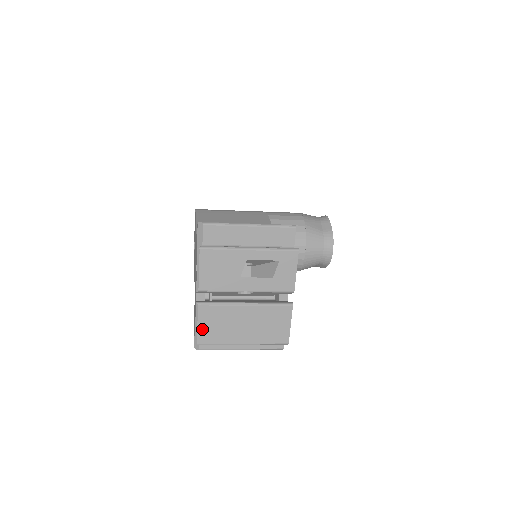
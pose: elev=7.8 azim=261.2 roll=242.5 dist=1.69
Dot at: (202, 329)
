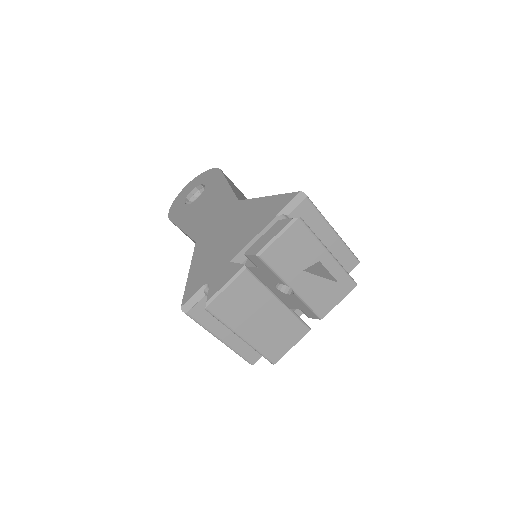
Dot at: (225, 296)
